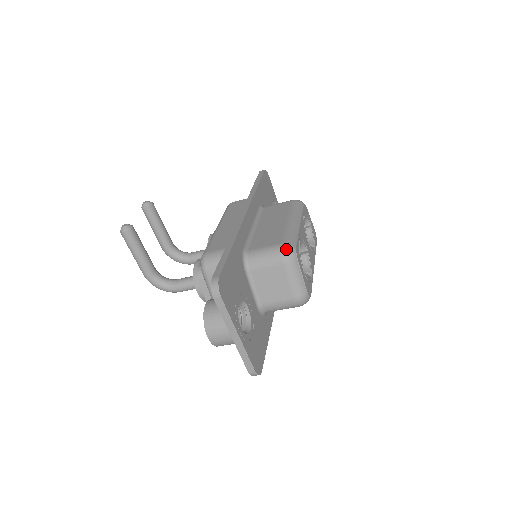
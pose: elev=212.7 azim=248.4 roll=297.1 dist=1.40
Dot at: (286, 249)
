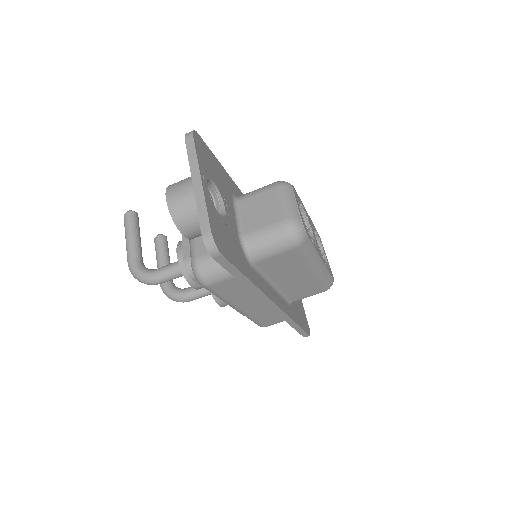
Dot at: (281, 181)
